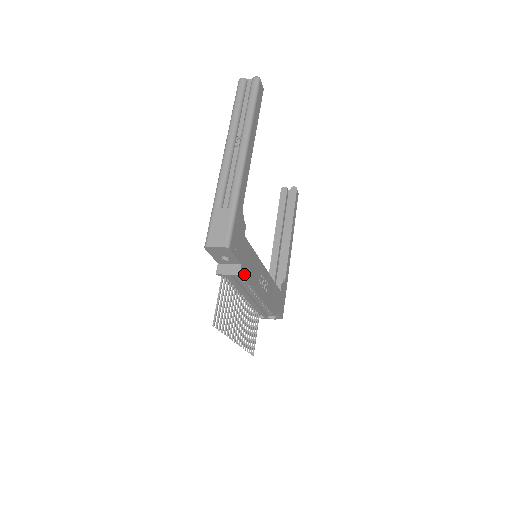
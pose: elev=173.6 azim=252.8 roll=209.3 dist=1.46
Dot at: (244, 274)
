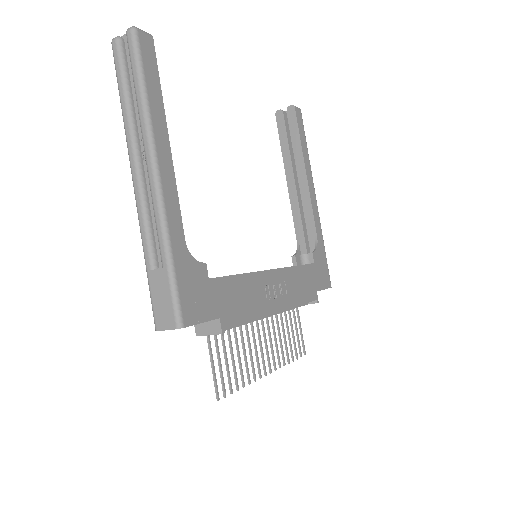
Dot at: (231, 322)
